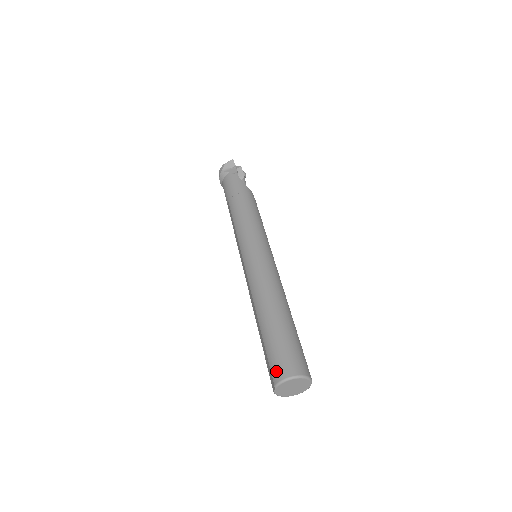
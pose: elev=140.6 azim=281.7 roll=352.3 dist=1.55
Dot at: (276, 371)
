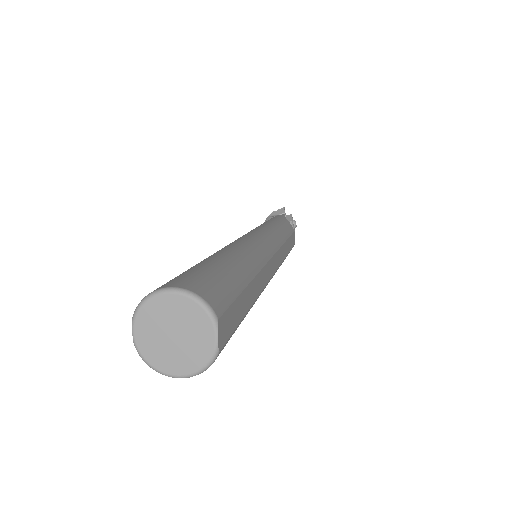
Dot at: occluded
